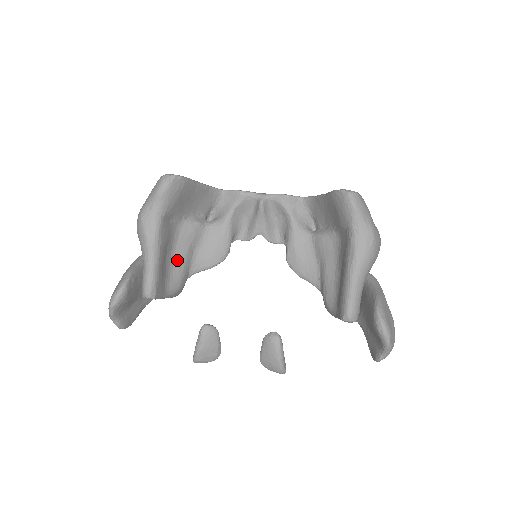
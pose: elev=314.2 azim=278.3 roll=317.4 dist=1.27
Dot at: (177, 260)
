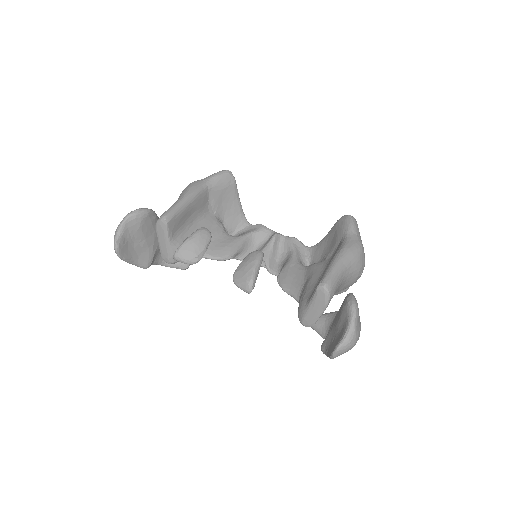
Dot at: (194, 229)
